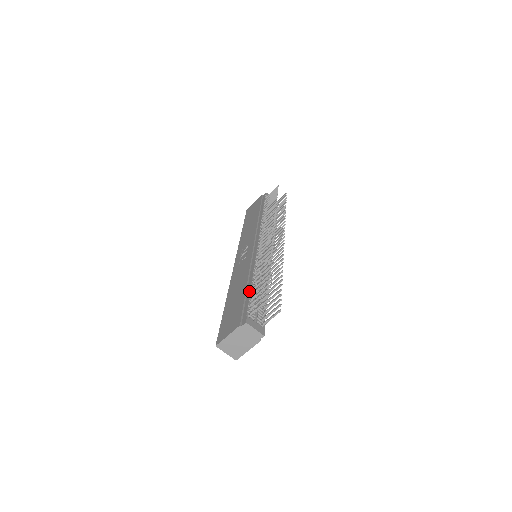
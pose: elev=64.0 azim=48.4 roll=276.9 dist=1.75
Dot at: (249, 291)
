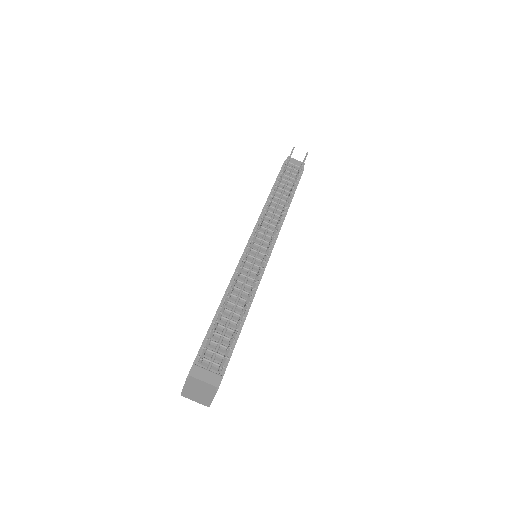
Dot at: (212, 323)
